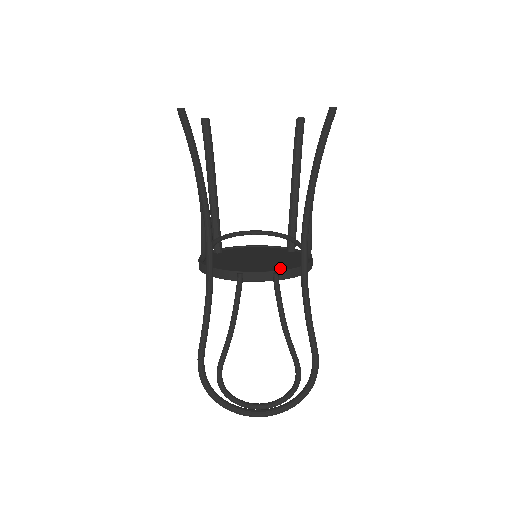
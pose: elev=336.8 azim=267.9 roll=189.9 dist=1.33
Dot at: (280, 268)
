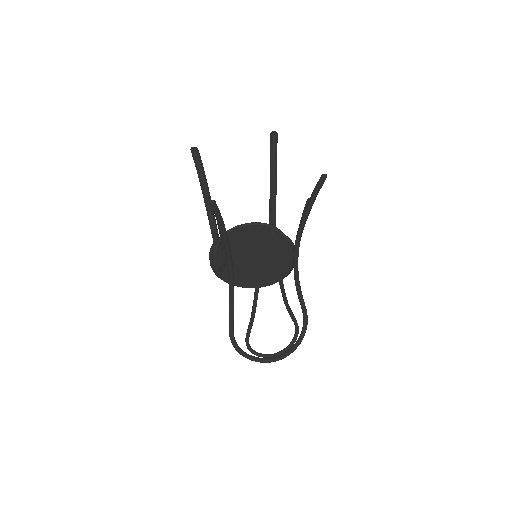
Dot at: (280, 269)
